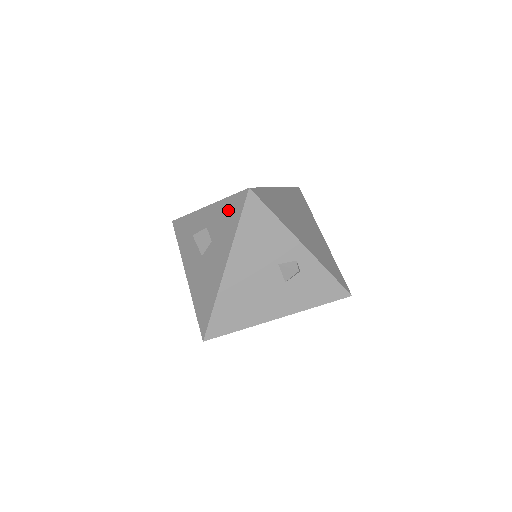
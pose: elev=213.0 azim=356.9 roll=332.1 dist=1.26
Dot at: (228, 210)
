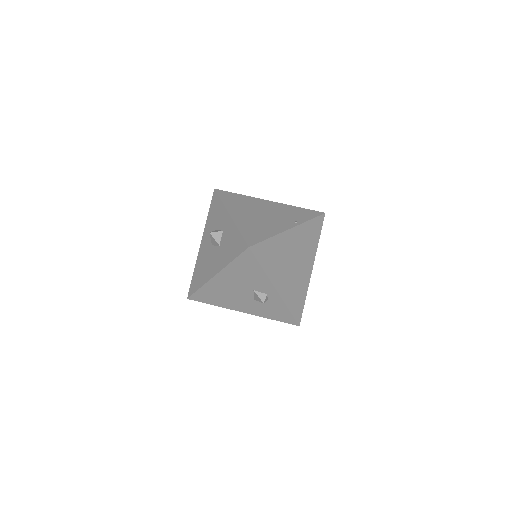
Dot at: (235, 241)
